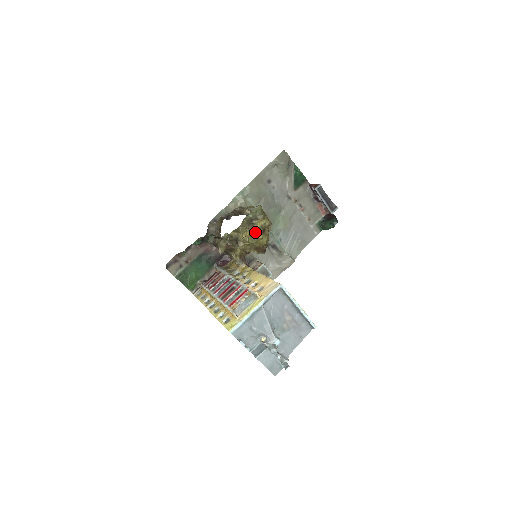
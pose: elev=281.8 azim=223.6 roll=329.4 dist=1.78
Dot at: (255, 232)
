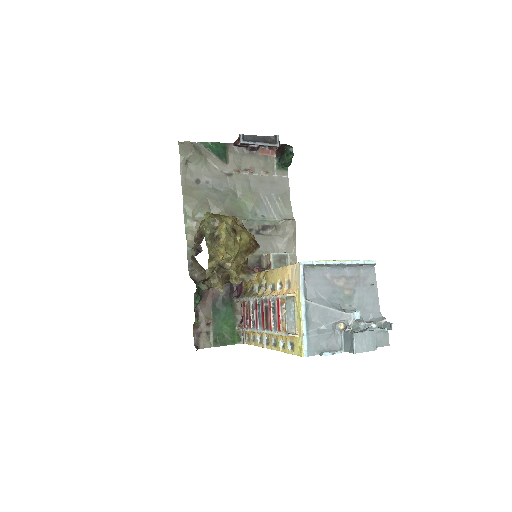
Dot at: (227, 241)
